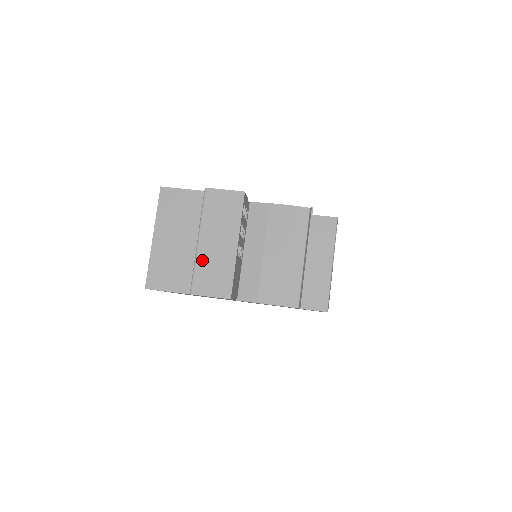
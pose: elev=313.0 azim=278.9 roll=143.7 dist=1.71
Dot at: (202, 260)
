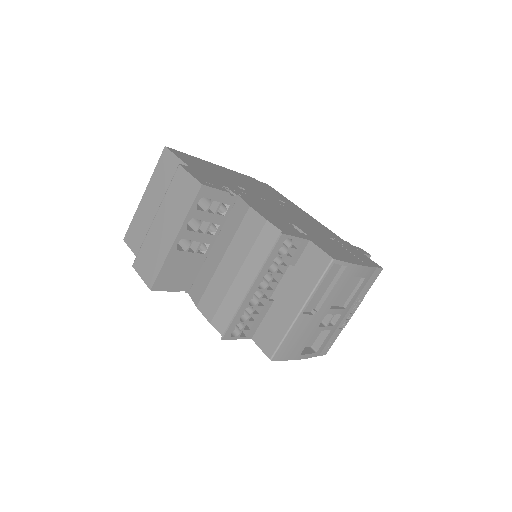
Dot at: (149, 238)
